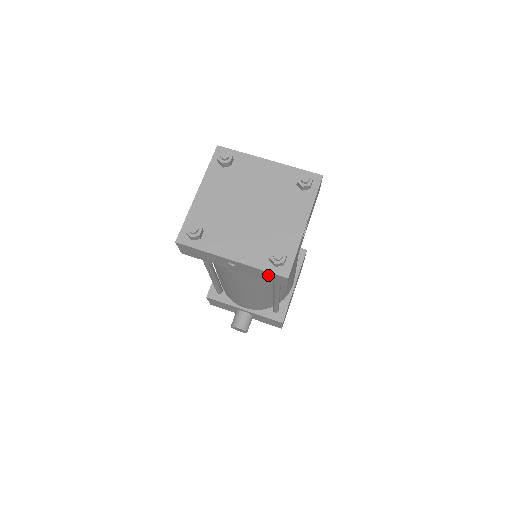
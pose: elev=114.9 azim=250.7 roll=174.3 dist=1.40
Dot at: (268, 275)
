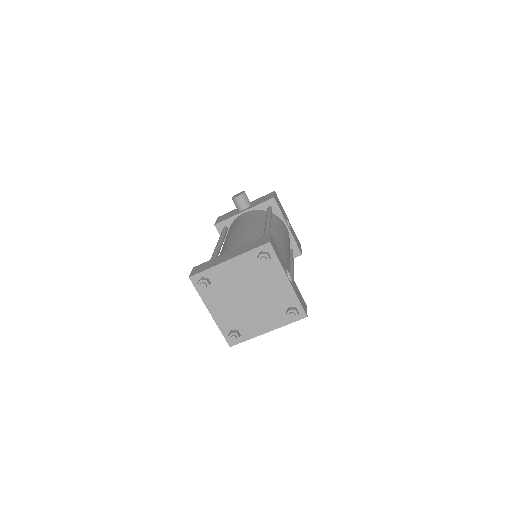
Dot at: occluded
